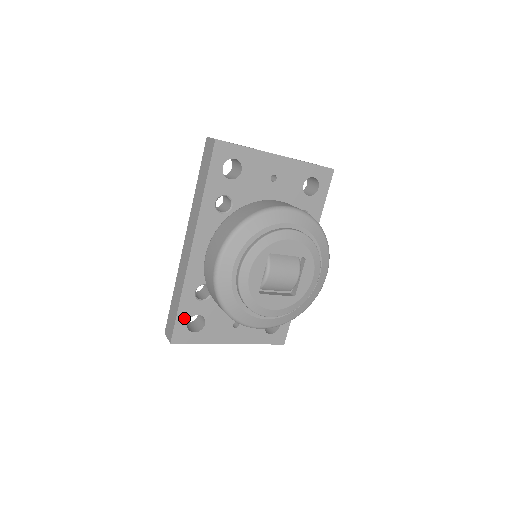
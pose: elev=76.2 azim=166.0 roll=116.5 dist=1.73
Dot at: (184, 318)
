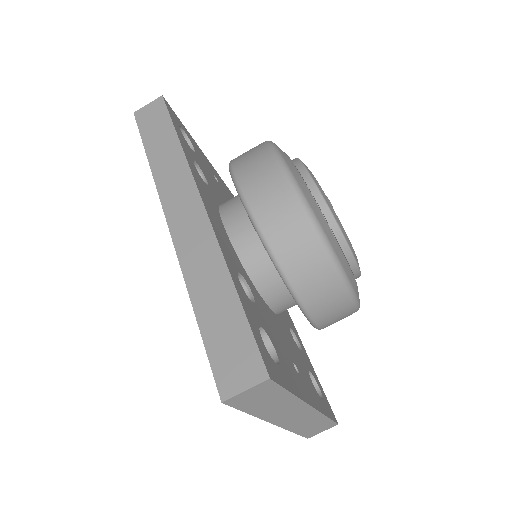
Dot at: (254, 326)
